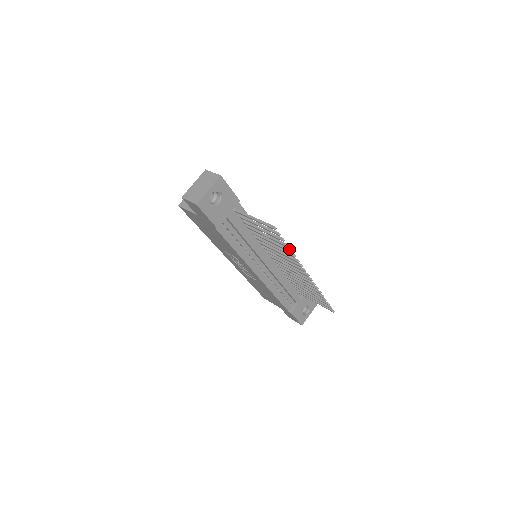
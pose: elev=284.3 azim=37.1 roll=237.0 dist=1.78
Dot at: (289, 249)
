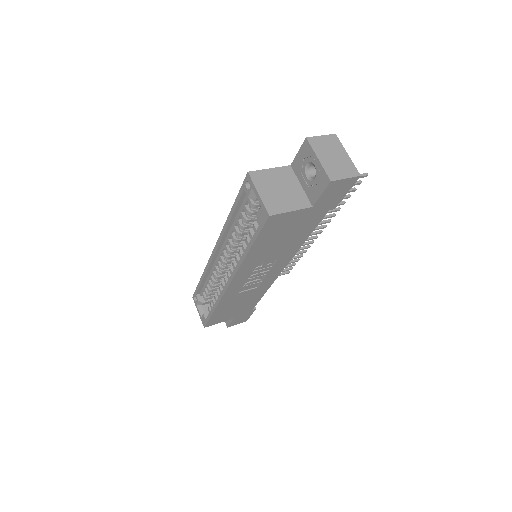
Dot at: (343, 202)
